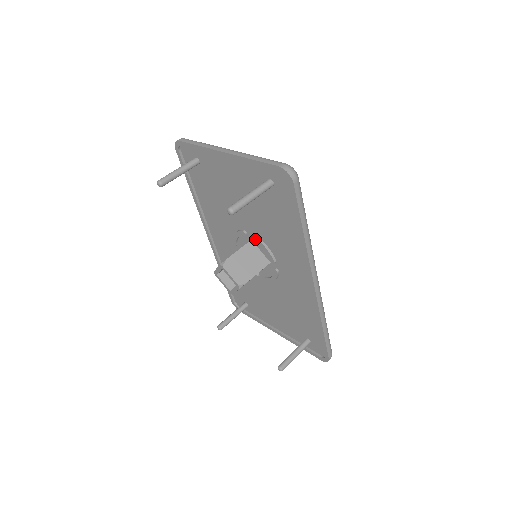
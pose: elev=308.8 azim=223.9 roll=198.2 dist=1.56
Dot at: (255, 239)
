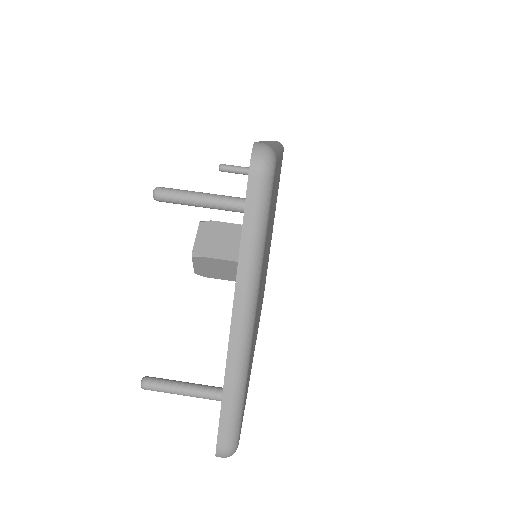
Dot at: occluded
